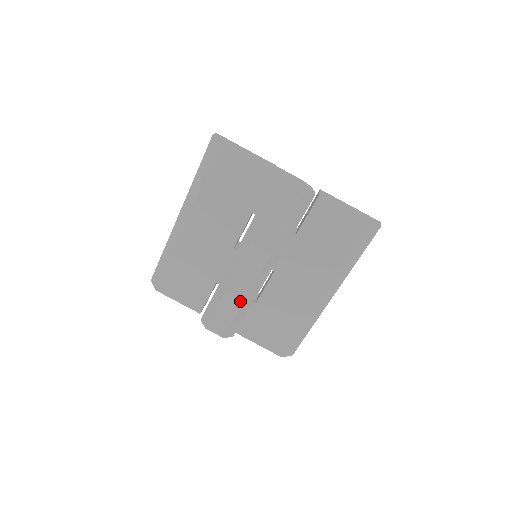
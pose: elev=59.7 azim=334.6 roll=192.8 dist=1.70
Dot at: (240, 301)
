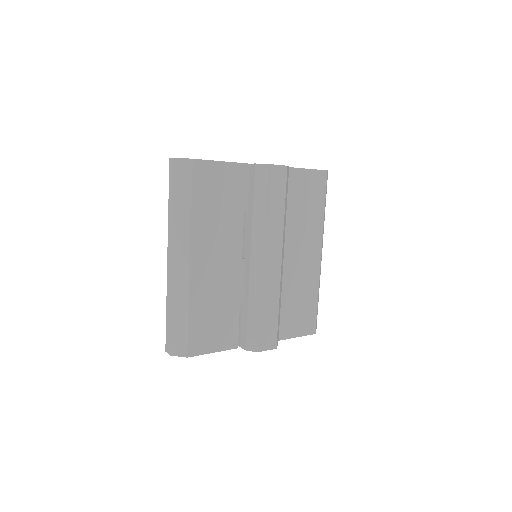
Dot at: (276, 299)
